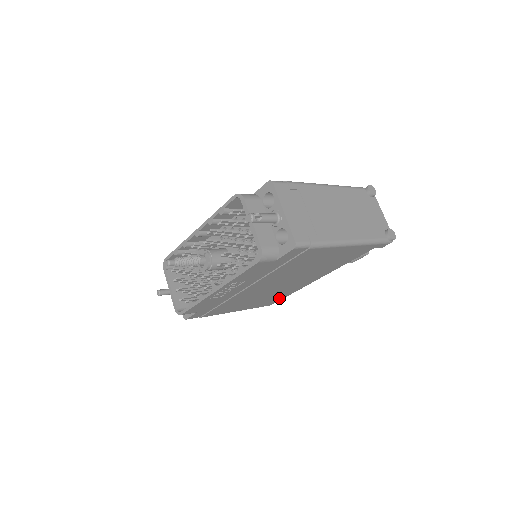
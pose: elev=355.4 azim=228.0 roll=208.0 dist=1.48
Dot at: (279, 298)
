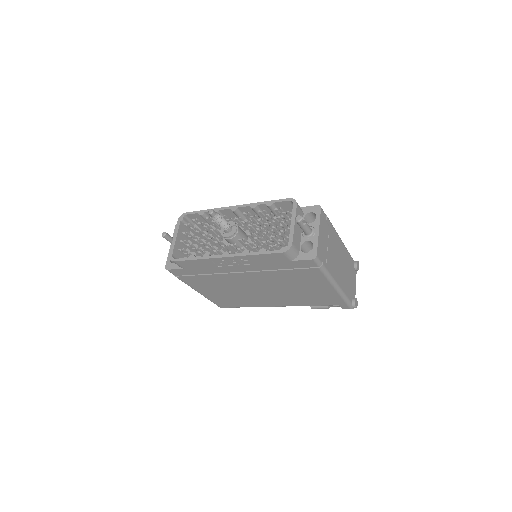
Dot at: (235, 304)
